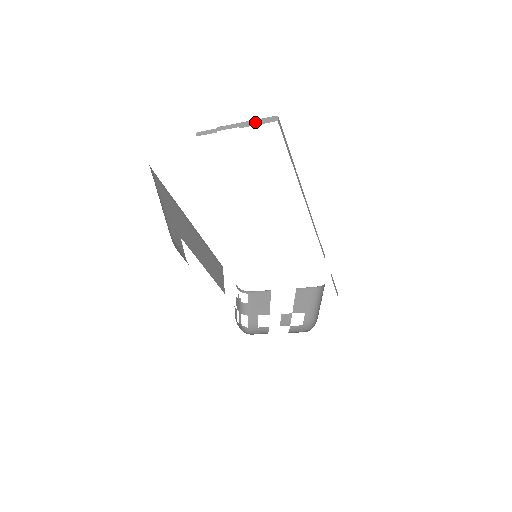
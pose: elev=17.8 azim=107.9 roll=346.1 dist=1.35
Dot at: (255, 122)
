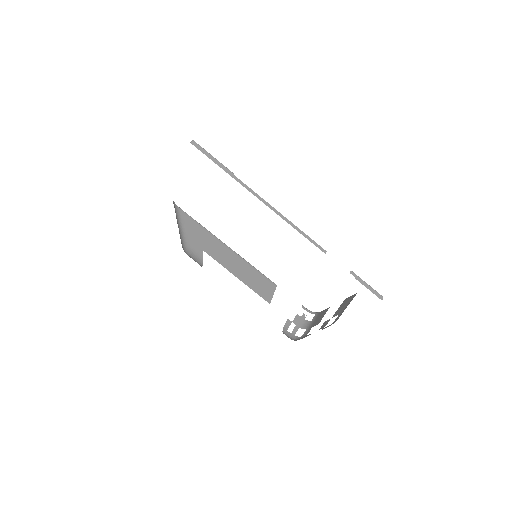
Dot at: occluded
